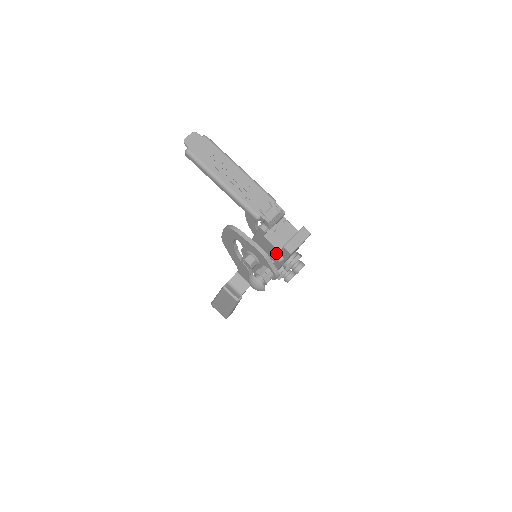
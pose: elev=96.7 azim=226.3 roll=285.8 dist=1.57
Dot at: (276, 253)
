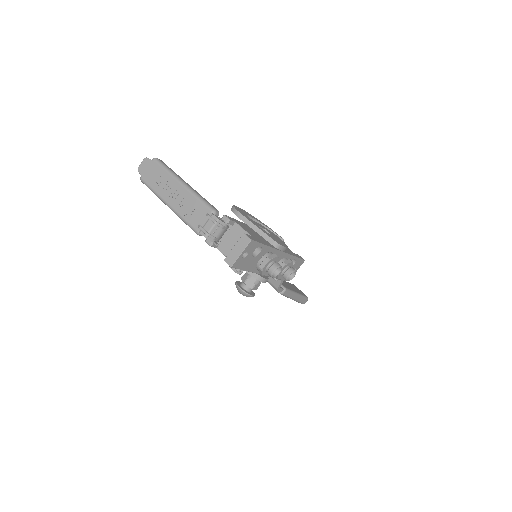
Dot at: occluded
